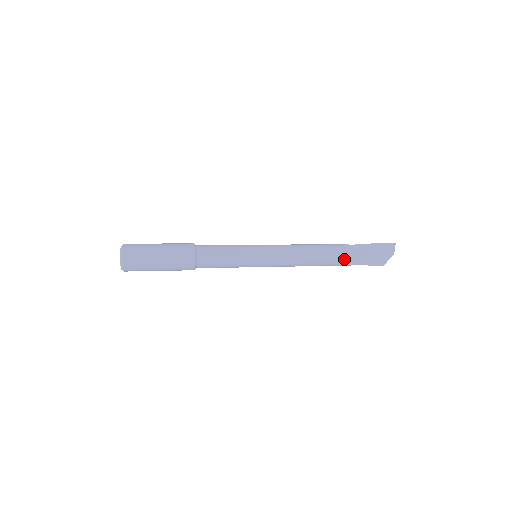
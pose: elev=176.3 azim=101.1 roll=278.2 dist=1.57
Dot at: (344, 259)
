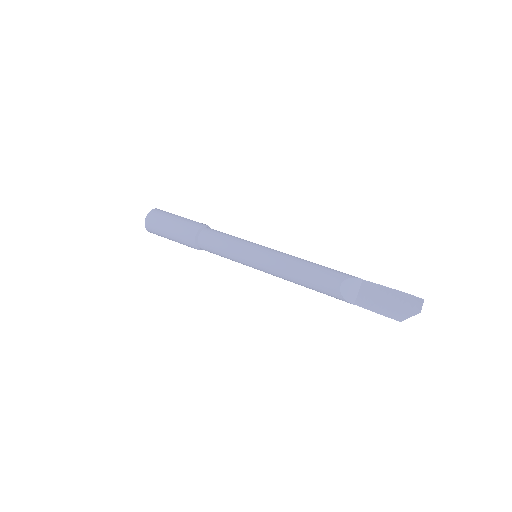
Dot at: (340, 294)
